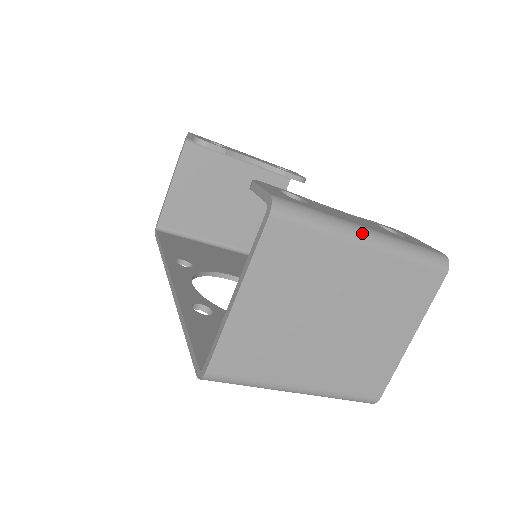
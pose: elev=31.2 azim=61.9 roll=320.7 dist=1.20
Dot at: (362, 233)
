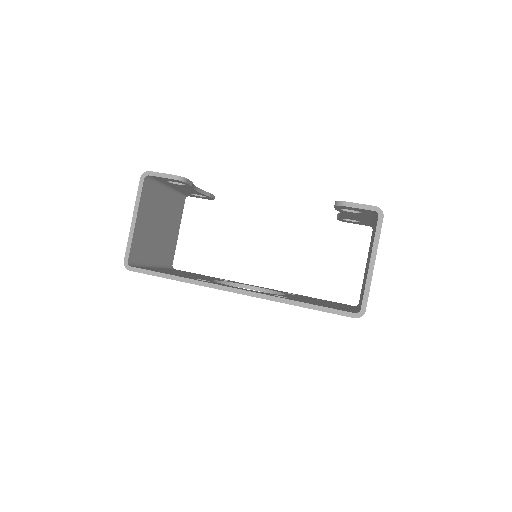
Dot at: occluded
